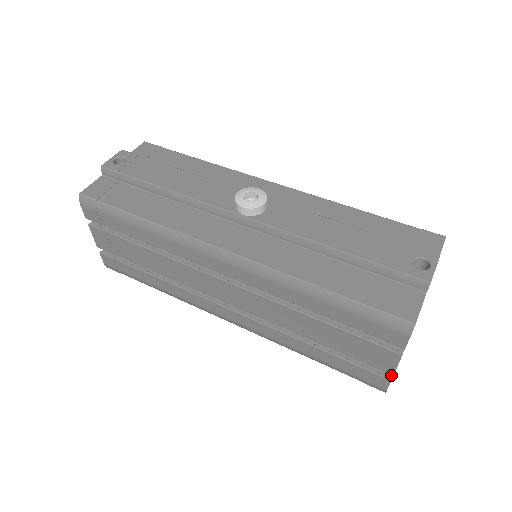
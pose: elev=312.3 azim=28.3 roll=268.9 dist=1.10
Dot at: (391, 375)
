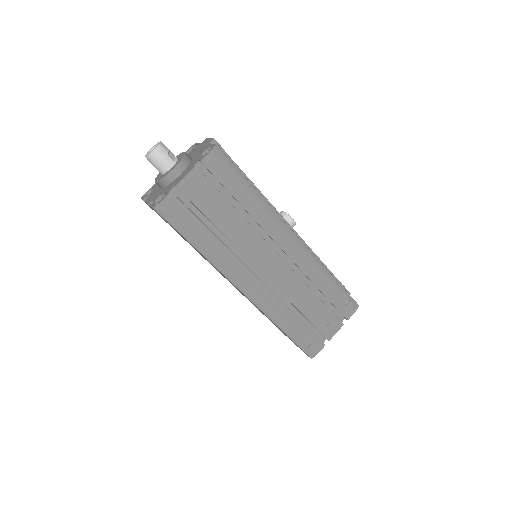
Dot at: (323, 343)
